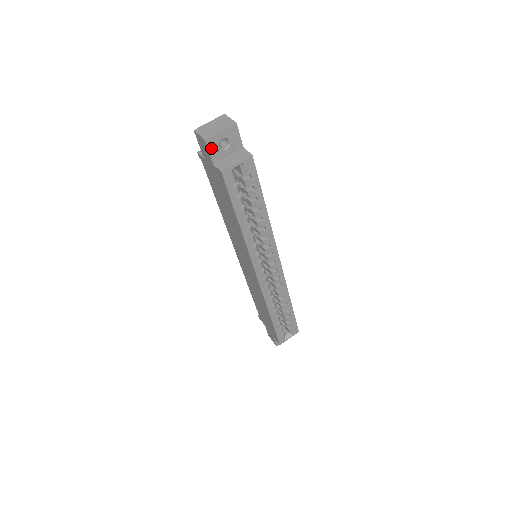
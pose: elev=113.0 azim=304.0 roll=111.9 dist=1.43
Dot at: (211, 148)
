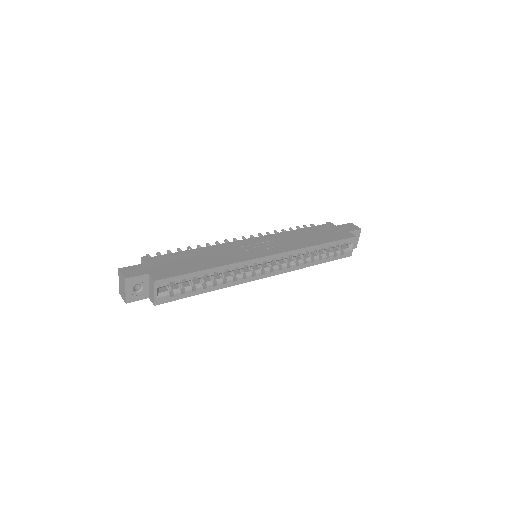
Dot at: (135, 299)
